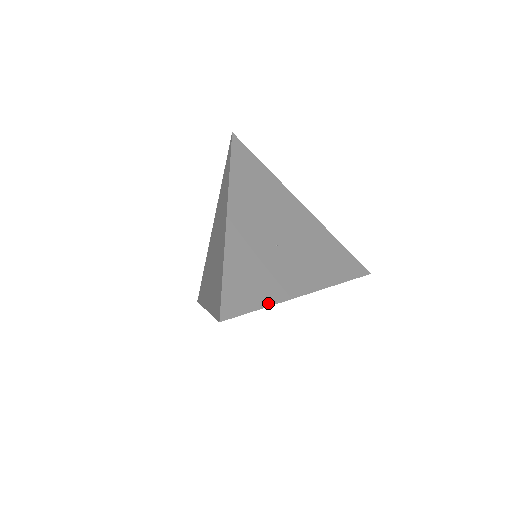
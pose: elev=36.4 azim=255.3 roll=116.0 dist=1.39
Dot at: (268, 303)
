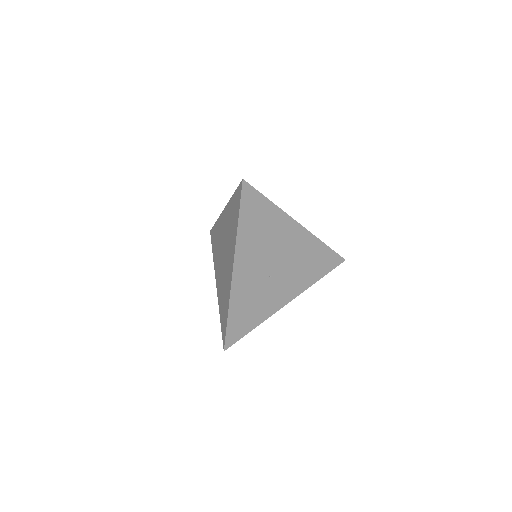
Dot at: (258, 324)
